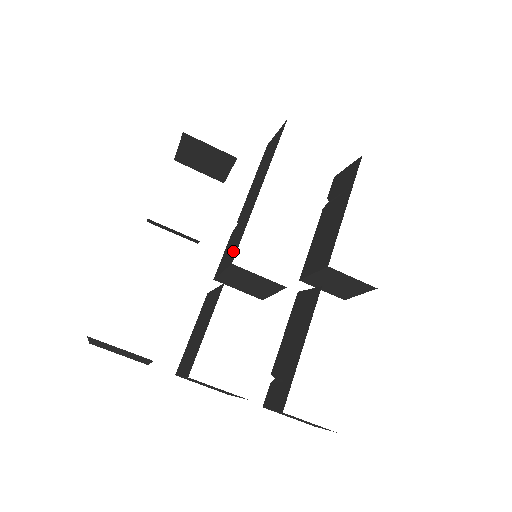
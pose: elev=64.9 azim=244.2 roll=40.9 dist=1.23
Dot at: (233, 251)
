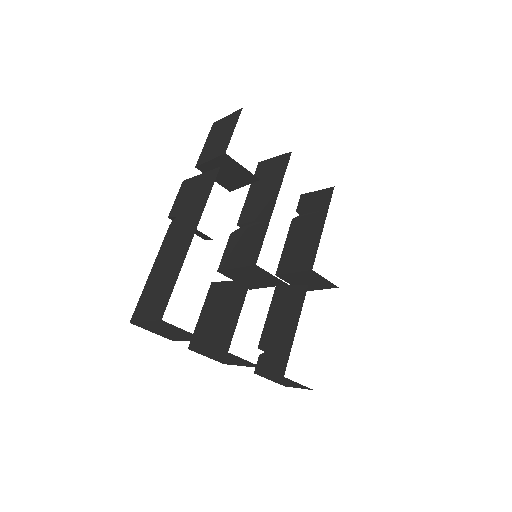
Dot at: (250, 253)
